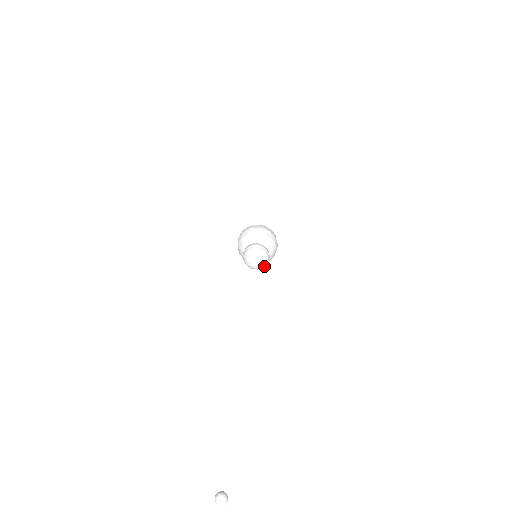
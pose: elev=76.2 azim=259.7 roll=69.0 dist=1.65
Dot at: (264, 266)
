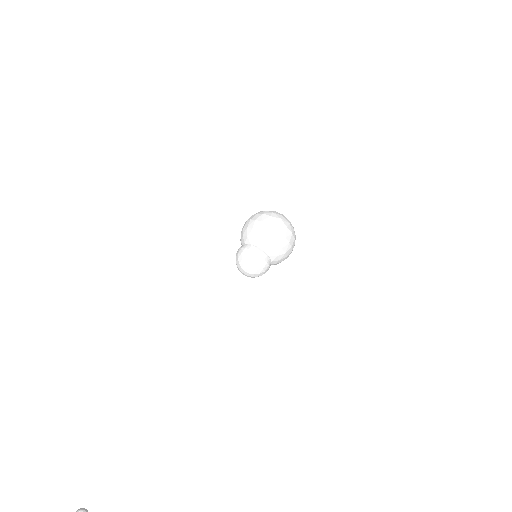
Dot at: occluded
